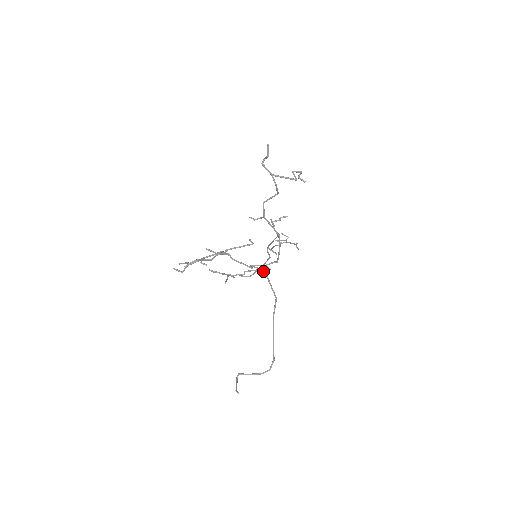
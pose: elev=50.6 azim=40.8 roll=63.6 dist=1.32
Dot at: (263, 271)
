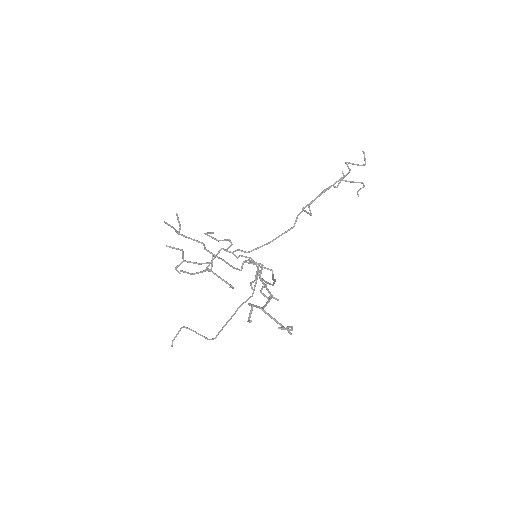
Dot at: (257, 266)
